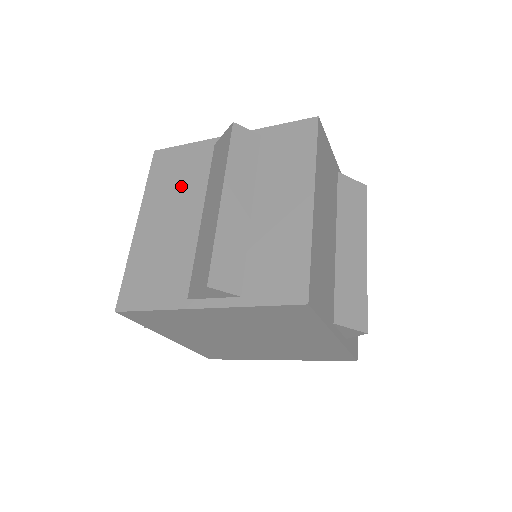
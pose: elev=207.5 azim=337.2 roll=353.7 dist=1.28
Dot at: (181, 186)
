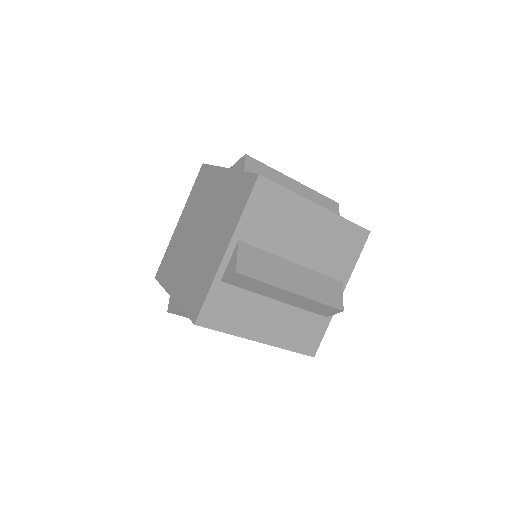
Dot at: occluded
